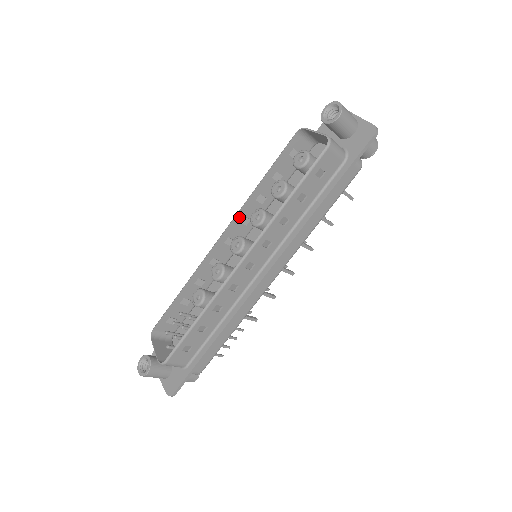
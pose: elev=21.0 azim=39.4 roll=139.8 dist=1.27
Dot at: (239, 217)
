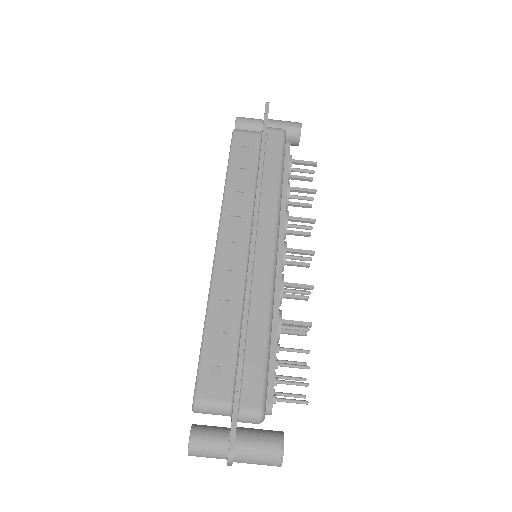
Dot at: occluded
